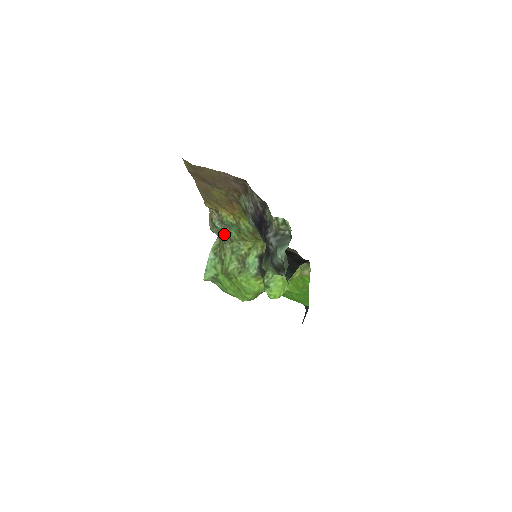
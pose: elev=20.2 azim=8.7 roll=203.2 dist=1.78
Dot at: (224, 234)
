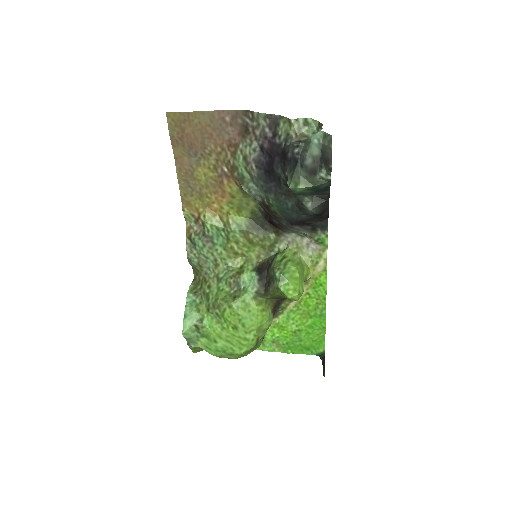
Dot at: (206, 255)
